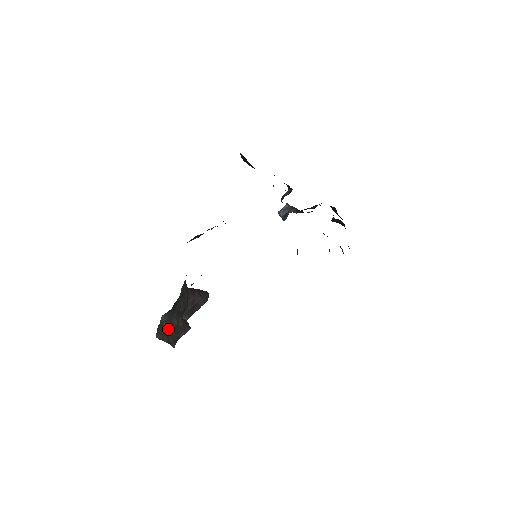
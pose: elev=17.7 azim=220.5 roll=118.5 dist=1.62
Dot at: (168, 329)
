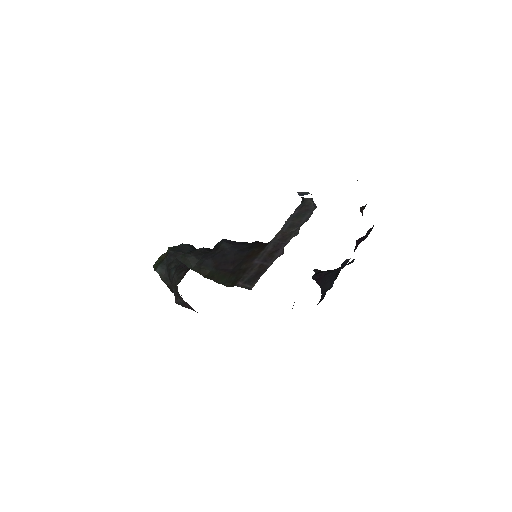
Dot at: occluded
